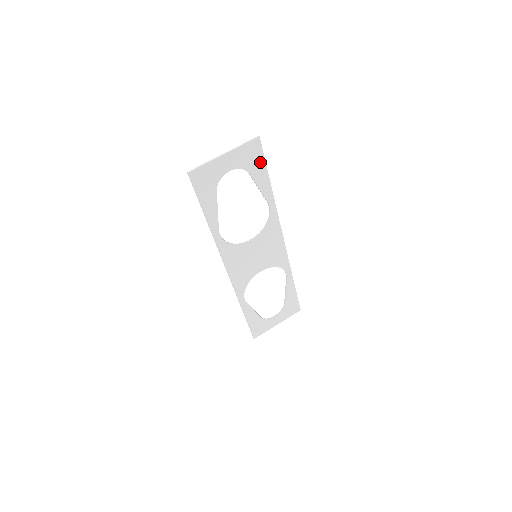
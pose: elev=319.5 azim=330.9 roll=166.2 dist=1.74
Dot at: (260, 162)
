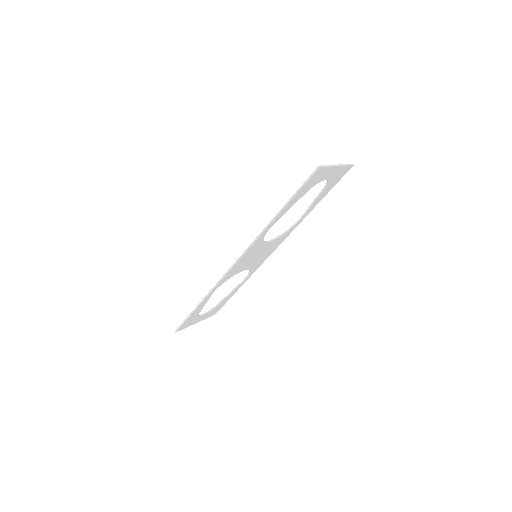
Dot at: (335, 183)
